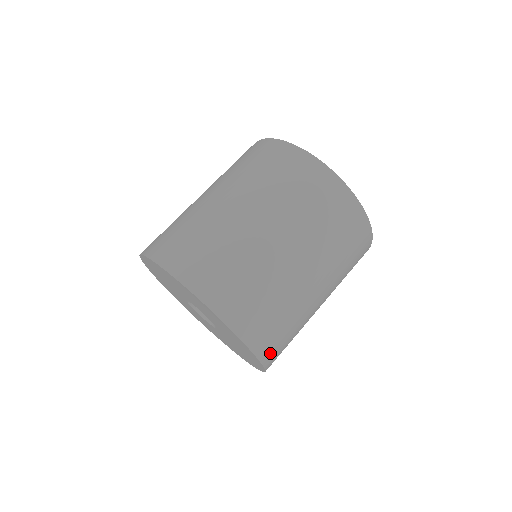
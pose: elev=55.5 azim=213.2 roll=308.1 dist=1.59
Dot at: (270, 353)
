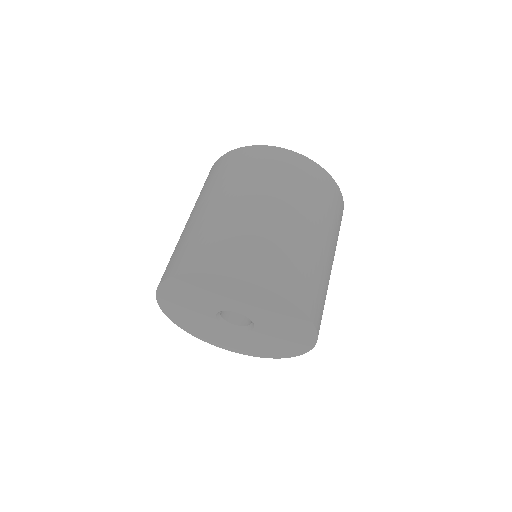
Dot at: (282, 283)
